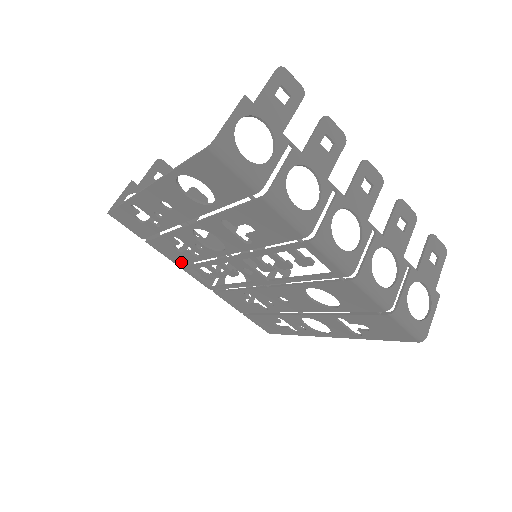
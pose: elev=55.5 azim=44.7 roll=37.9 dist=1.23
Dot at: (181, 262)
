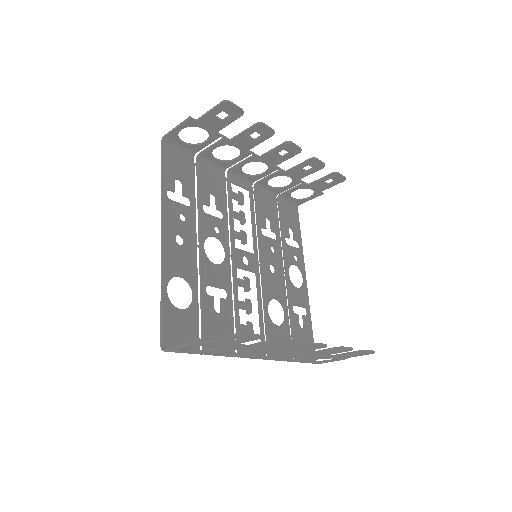
Dot at: (222, 183)
